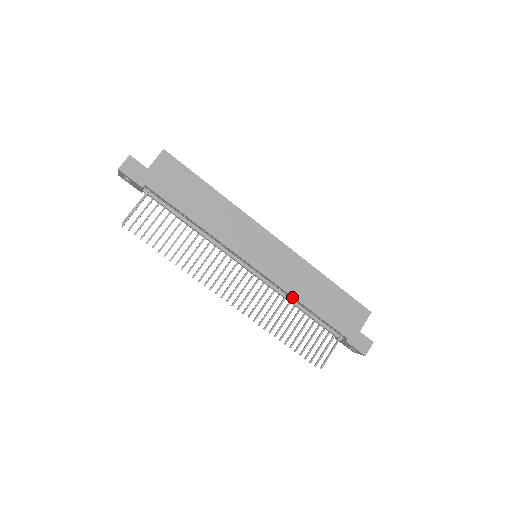
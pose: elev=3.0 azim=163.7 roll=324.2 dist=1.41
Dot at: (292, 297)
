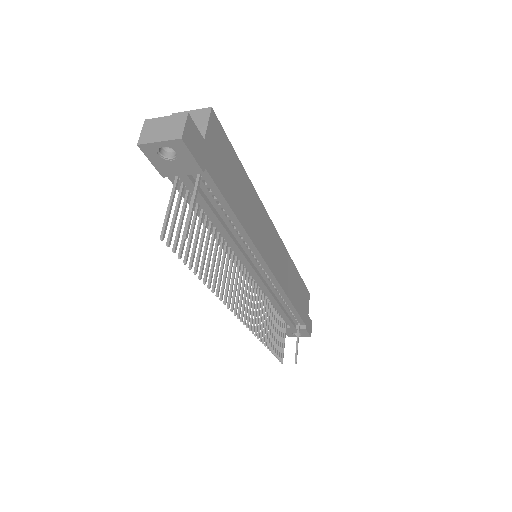
Dot at: (284, 297)
